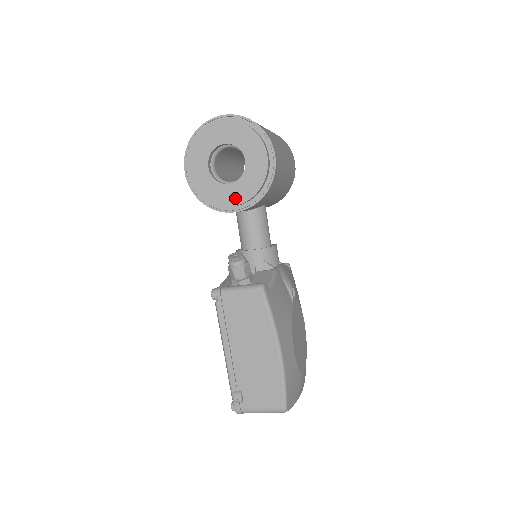
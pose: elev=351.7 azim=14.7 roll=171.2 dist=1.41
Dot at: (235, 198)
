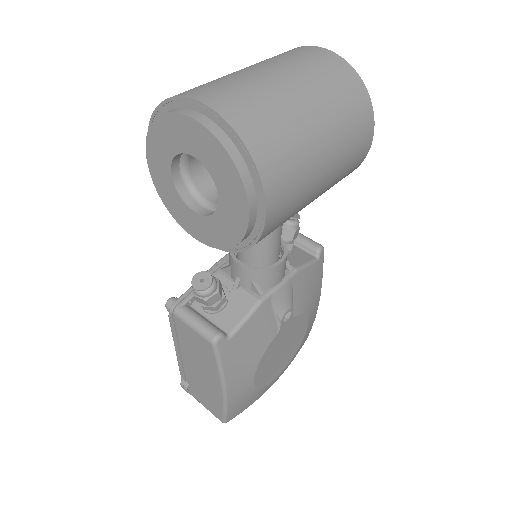
Dot at: (201, 234)
